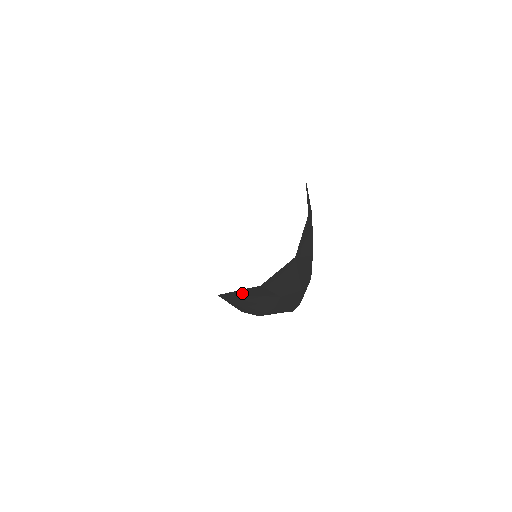
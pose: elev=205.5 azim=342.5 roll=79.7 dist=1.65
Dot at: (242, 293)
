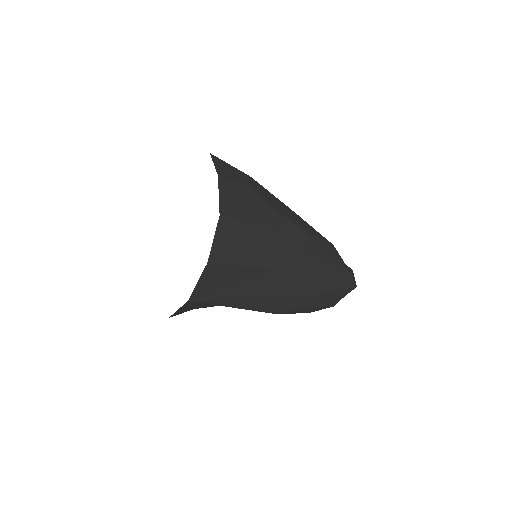
Dot at: (213, 285)
